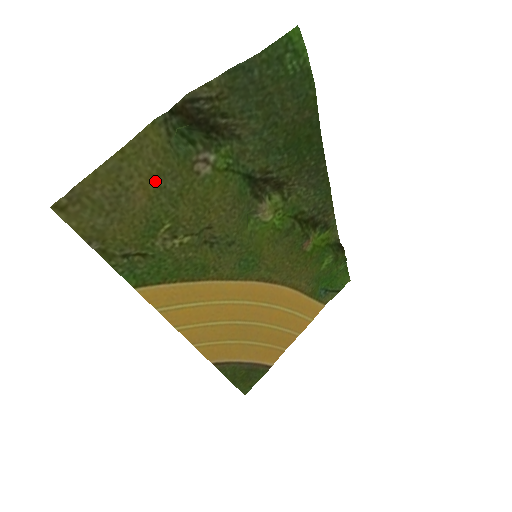
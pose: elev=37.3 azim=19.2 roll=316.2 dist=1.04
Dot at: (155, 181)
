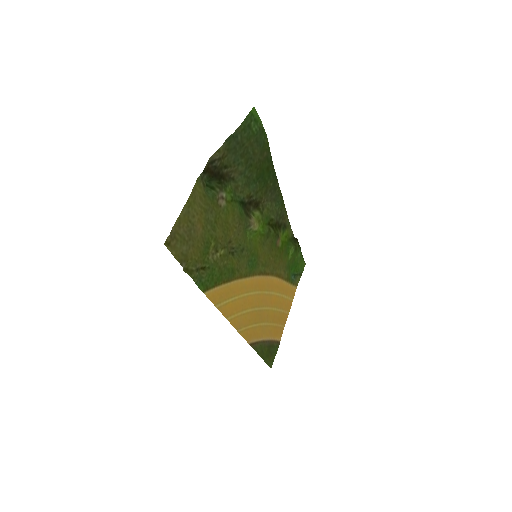
Dot at: (204, 216)
